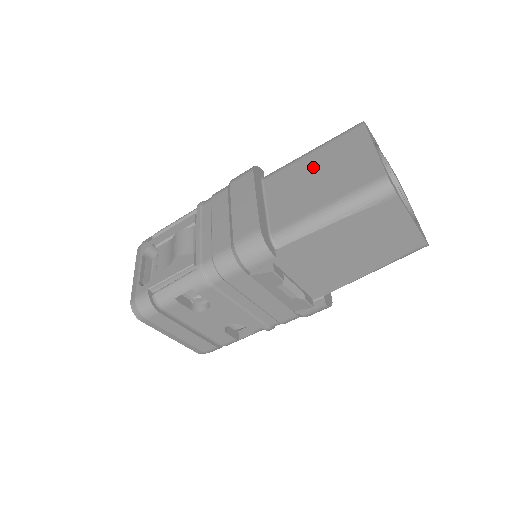
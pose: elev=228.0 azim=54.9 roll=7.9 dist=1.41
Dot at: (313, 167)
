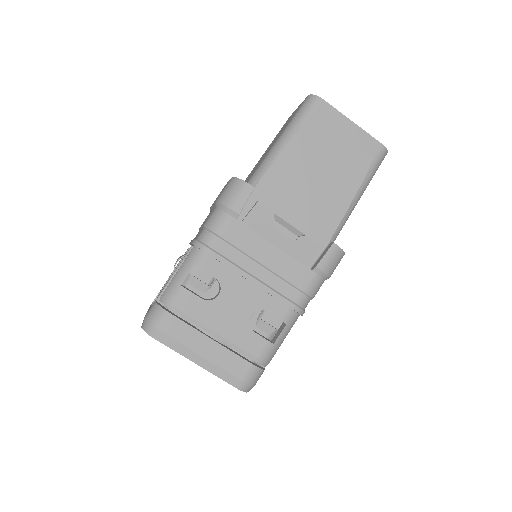
Dot at: (265, 152)
